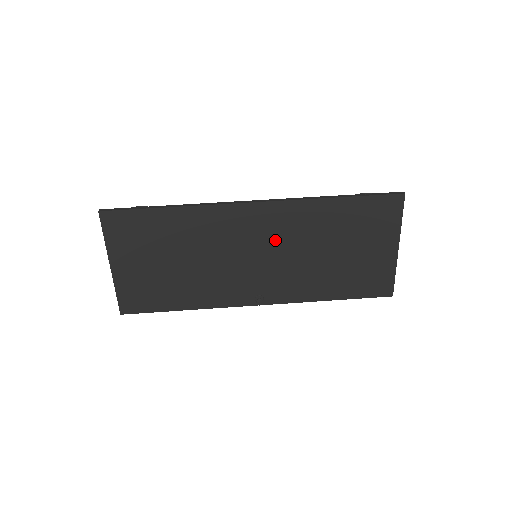
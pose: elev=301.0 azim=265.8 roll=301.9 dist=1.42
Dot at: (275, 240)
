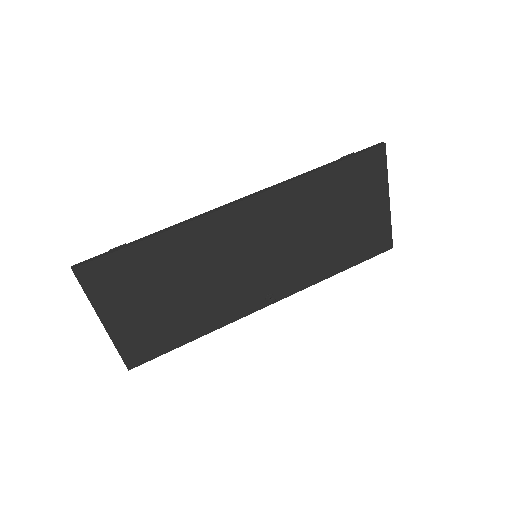
Dot at: (272, 233)
